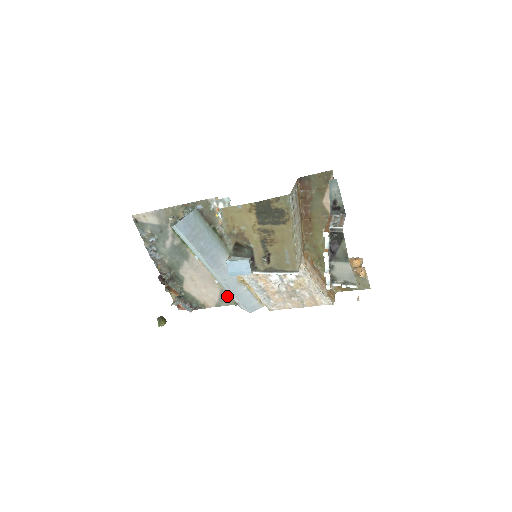
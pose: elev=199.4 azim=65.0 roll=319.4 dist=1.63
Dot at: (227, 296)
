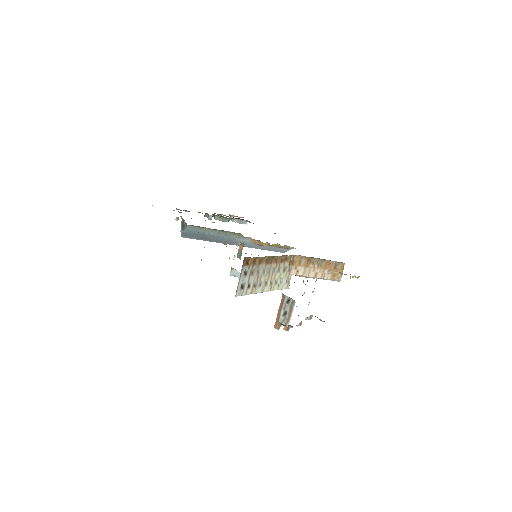
Dot at: occluded
